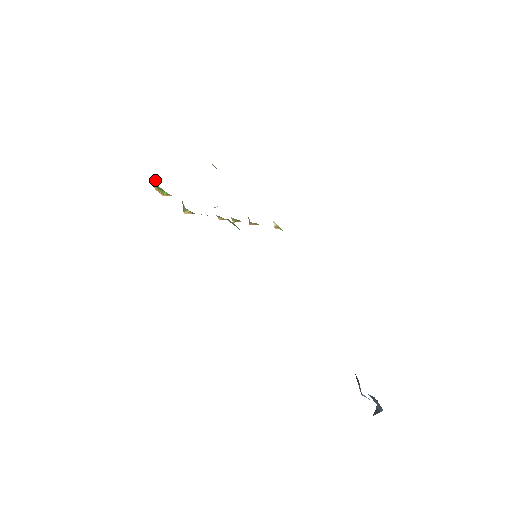
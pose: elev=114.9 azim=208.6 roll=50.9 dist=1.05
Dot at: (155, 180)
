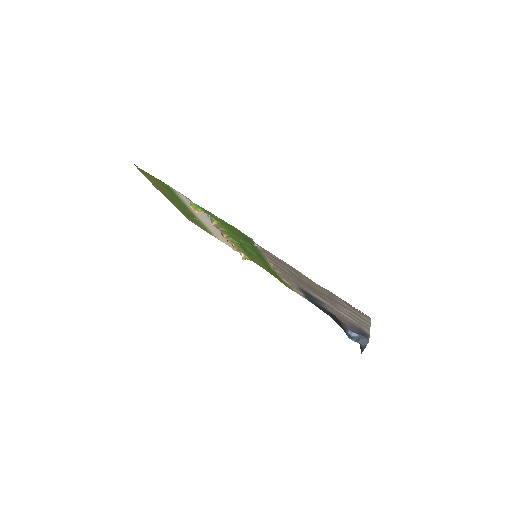
Dot at: occluded
